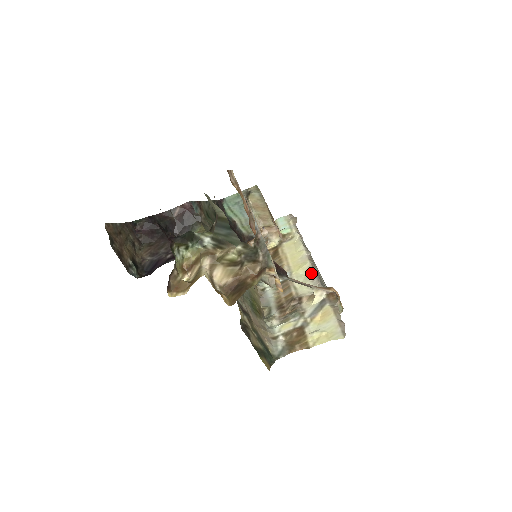
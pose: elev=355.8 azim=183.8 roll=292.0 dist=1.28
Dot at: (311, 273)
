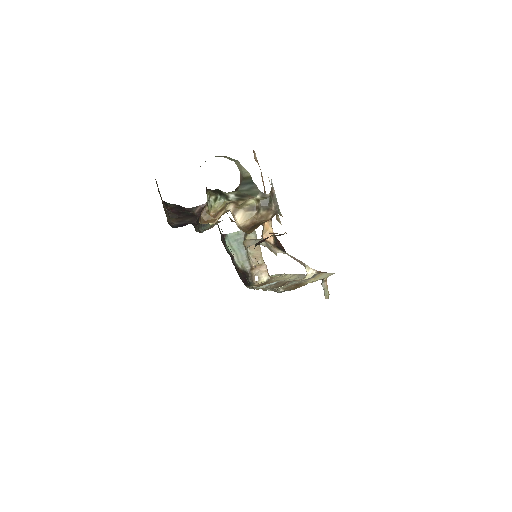
Dot at: (300, 275)
